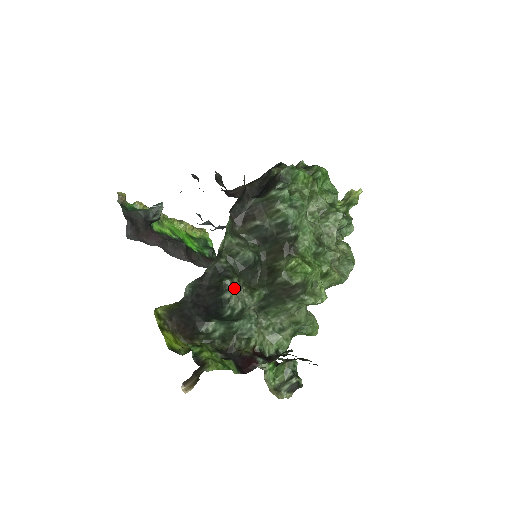
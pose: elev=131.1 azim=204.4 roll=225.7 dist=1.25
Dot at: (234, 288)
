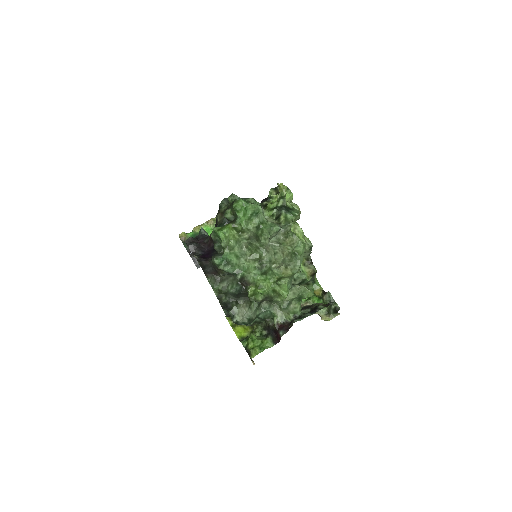
Dot at: (236, 314)
